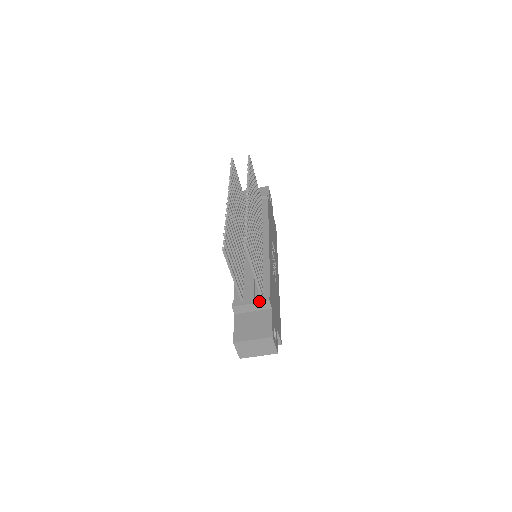
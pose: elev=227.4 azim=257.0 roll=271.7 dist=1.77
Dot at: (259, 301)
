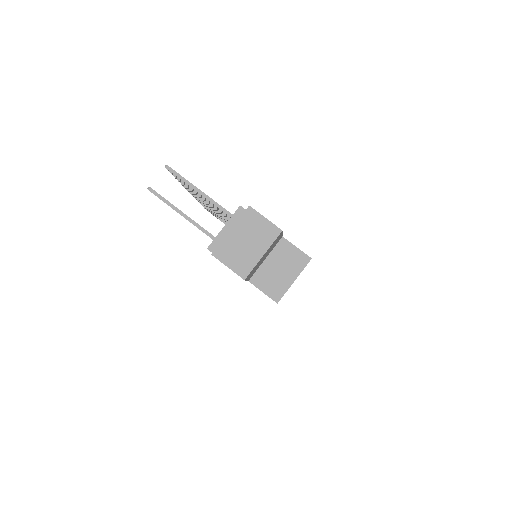
Dot at: (231, 217)
